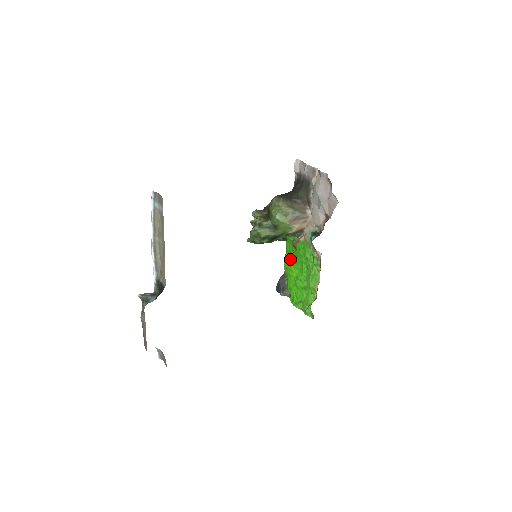
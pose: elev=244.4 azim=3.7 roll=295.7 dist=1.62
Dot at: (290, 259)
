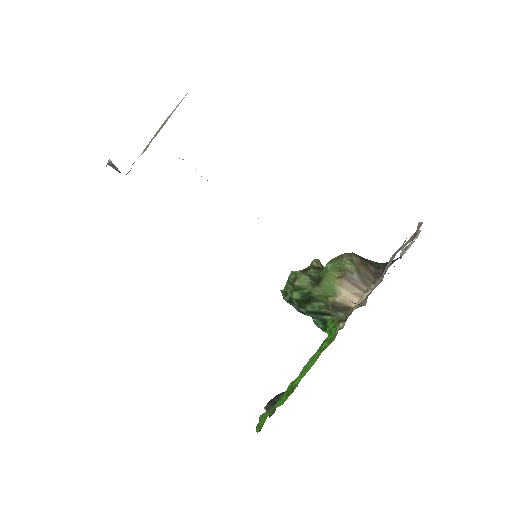
Dot at: occluded
